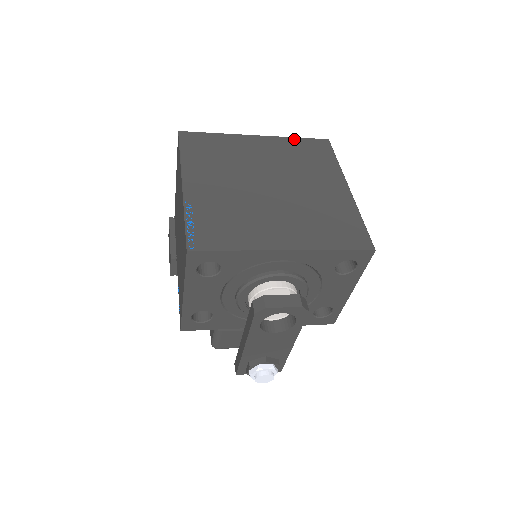
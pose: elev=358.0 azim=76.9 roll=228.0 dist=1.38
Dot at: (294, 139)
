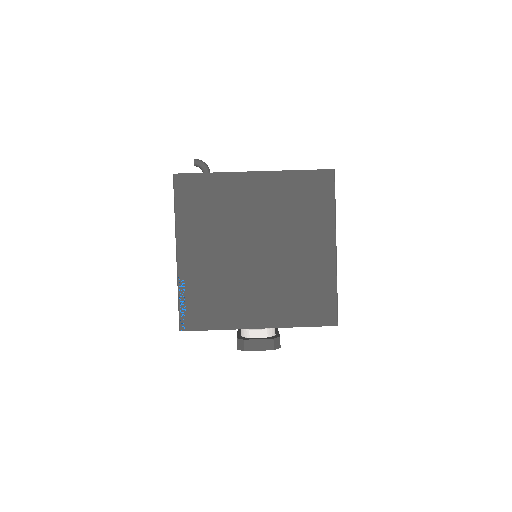
Dot at: (294, 173)
